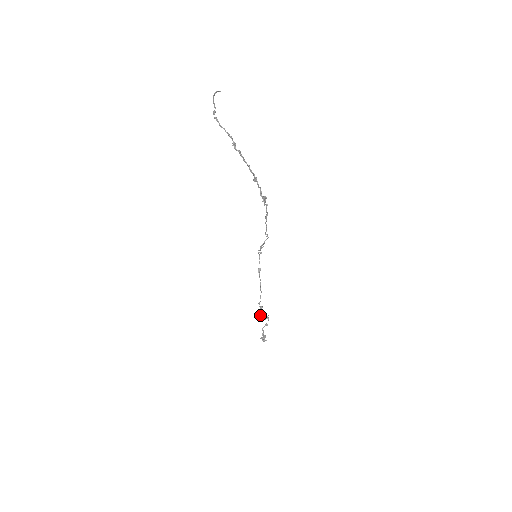
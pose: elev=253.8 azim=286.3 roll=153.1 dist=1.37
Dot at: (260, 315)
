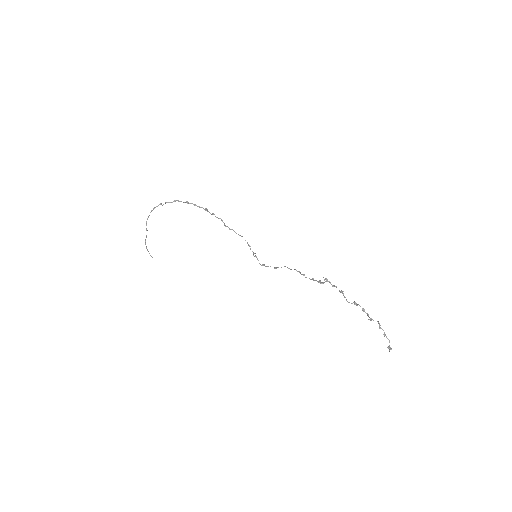
Dot at: (319, 282)
